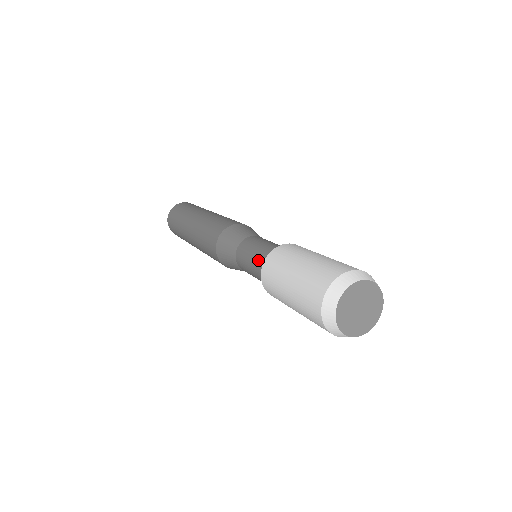
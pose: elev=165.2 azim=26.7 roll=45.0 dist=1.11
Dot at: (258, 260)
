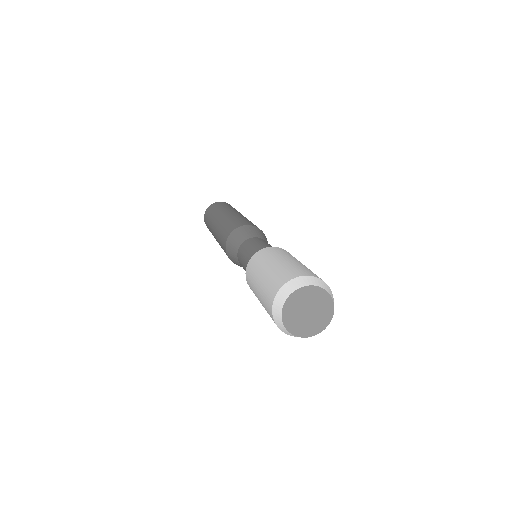
Dot at: (251, 255)
